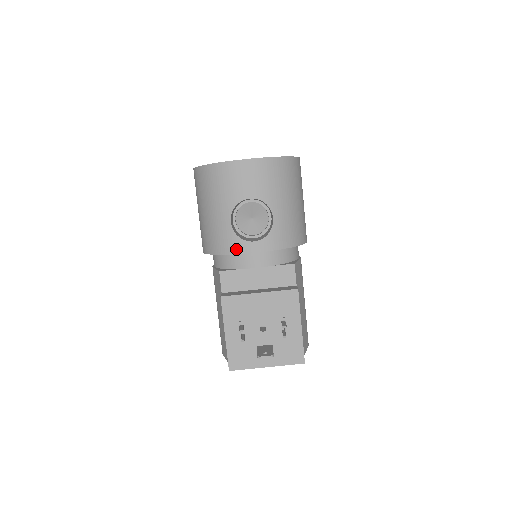
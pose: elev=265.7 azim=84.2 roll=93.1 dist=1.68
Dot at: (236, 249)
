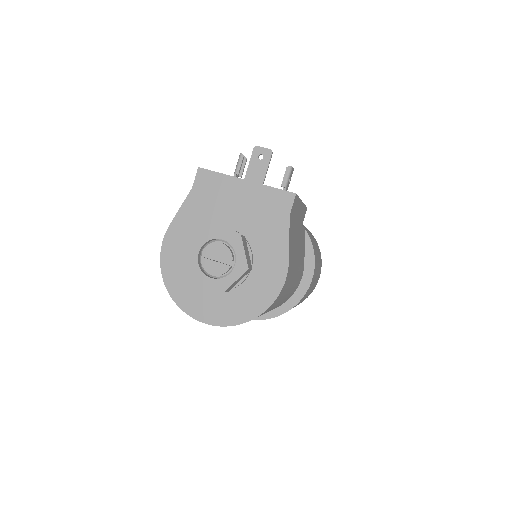
Dot at: occluded
